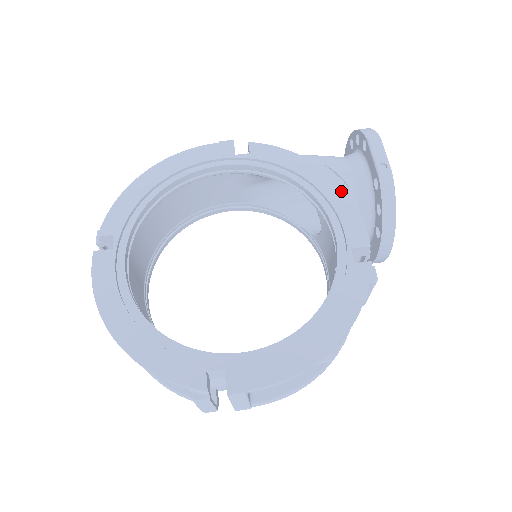
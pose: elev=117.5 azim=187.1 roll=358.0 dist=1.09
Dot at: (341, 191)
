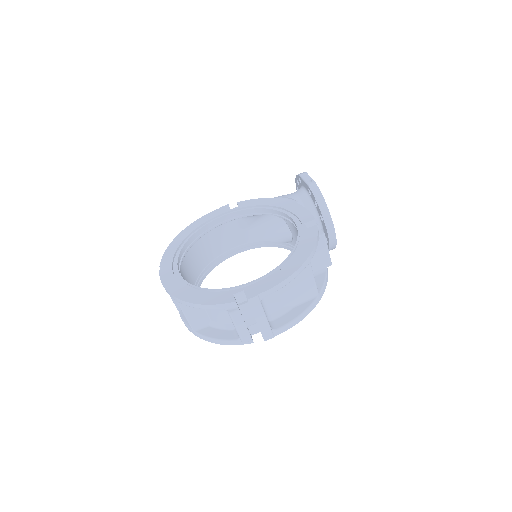
Dot at: (293, 204)
